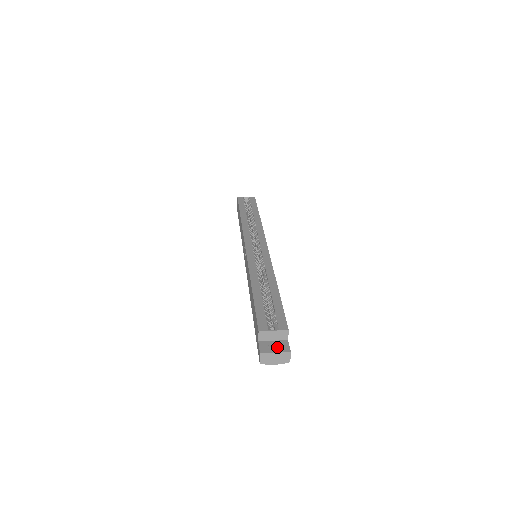
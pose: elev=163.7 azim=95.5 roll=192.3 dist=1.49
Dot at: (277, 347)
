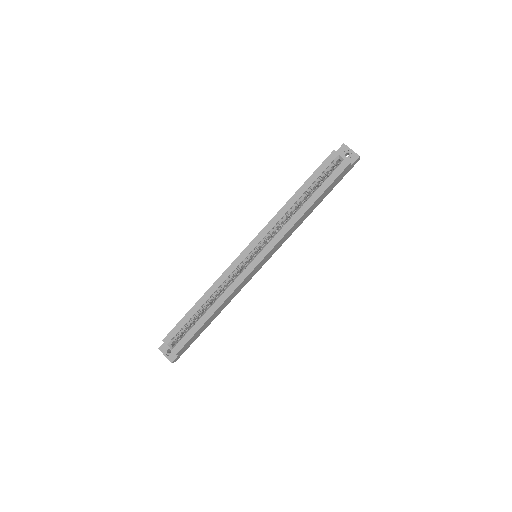
Dot at: (169, 353)
